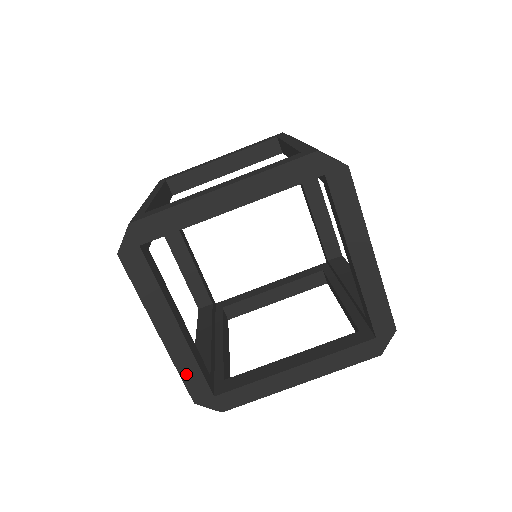
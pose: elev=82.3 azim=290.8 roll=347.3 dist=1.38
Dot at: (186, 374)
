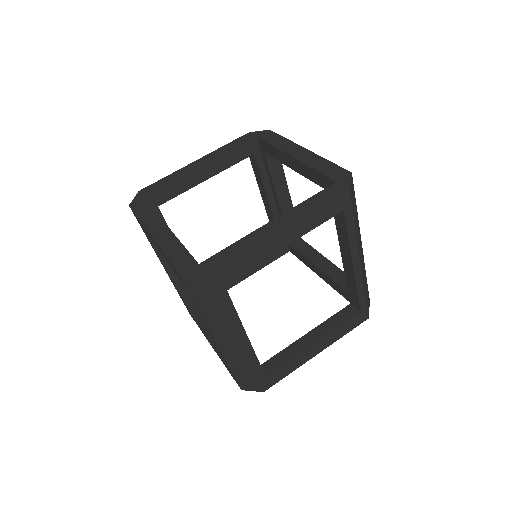
Dot at: (172, 255)
